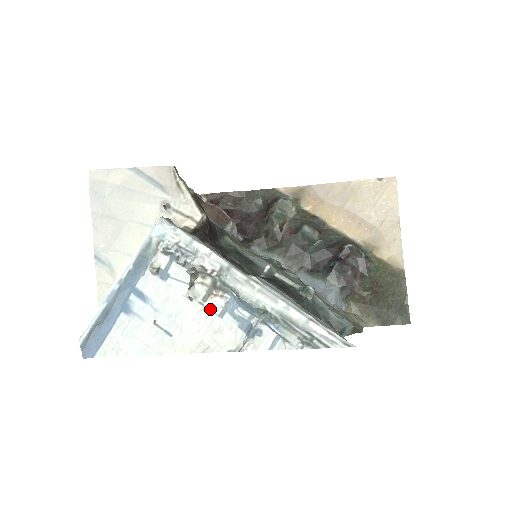
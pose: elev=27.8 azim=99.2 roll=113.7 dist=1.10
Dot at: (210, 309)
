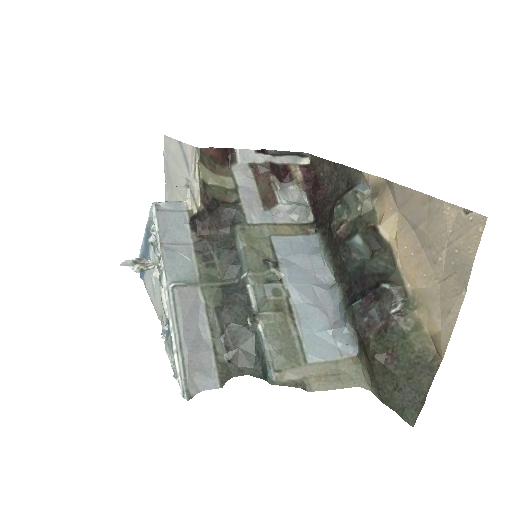
Dot at: occluded
